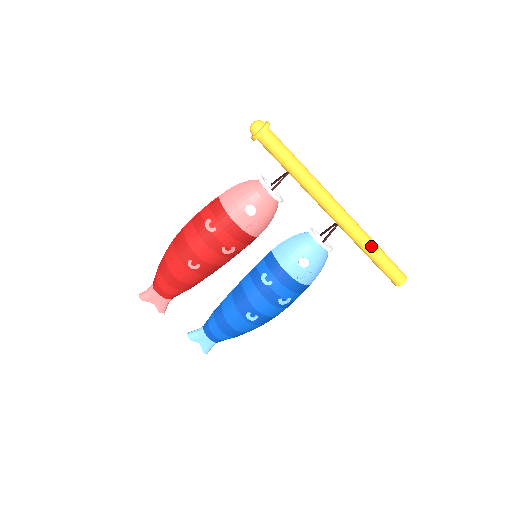
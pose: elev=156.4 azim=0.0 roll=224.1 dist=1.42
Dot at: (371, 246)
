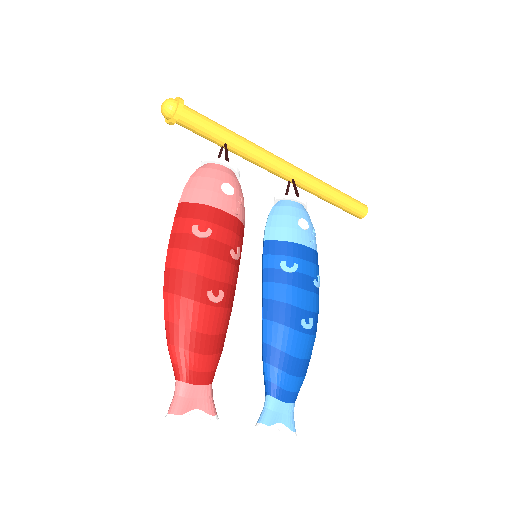
Dot at: (328, 185)
